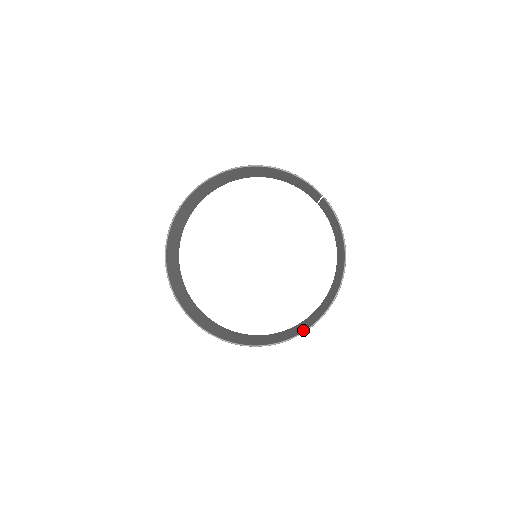
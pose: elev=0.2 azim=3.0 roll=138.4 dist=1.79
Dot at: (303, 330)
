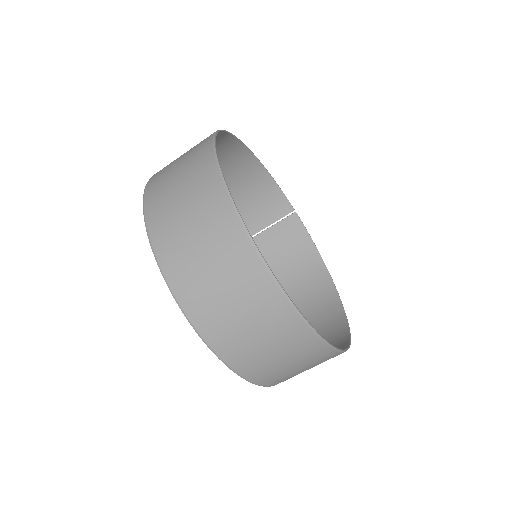
Dot at: (345, 340)
